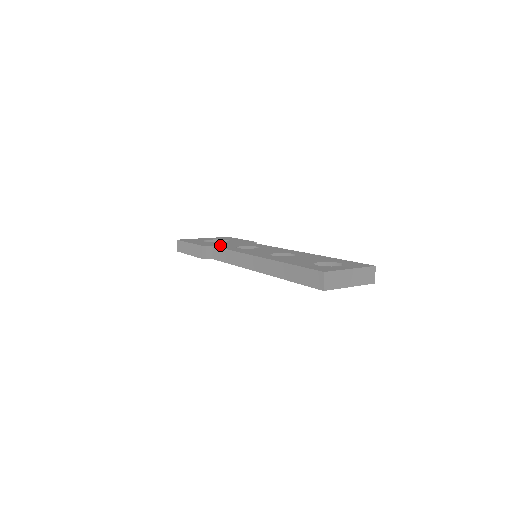
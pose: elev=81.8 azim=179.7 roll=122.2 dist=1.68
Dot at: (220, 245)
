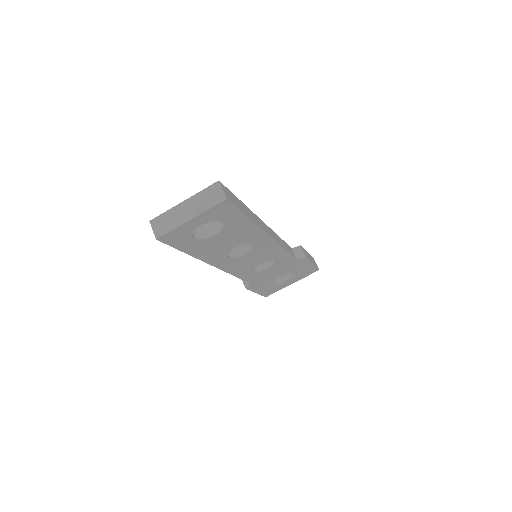
Dot at: occluded
